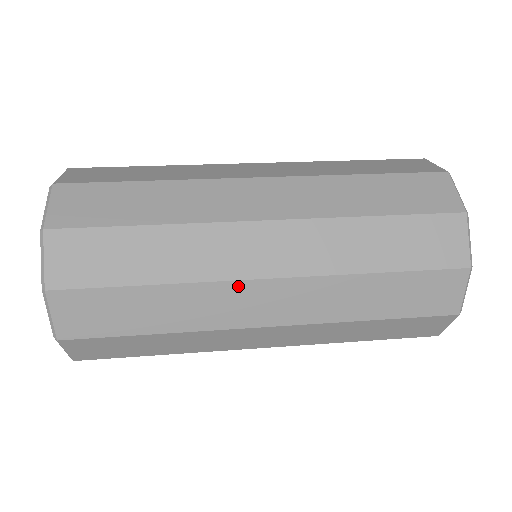
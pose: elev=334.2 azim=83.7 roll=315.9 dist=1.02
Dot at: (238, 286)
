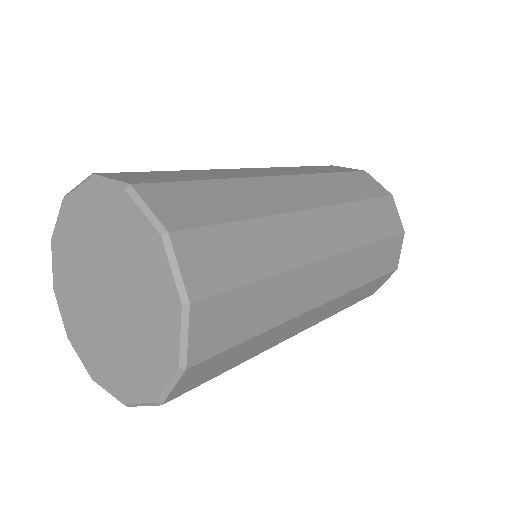
Dot at: (307, 314)
